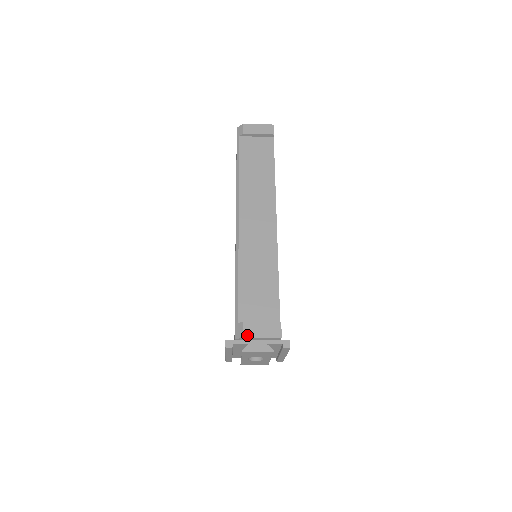
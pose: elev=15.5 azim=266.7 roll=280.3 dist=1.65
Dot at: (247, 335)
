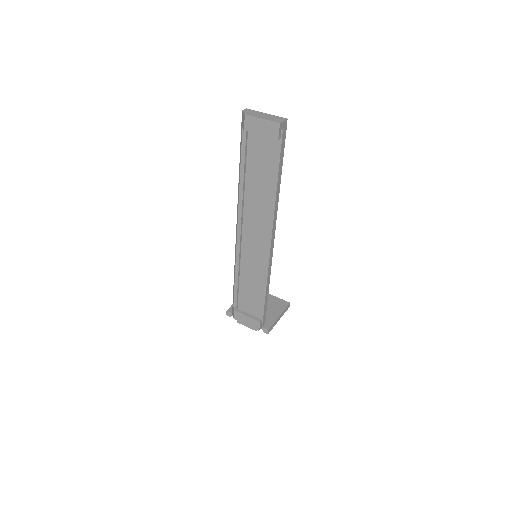
Dot at: (237, 319)
